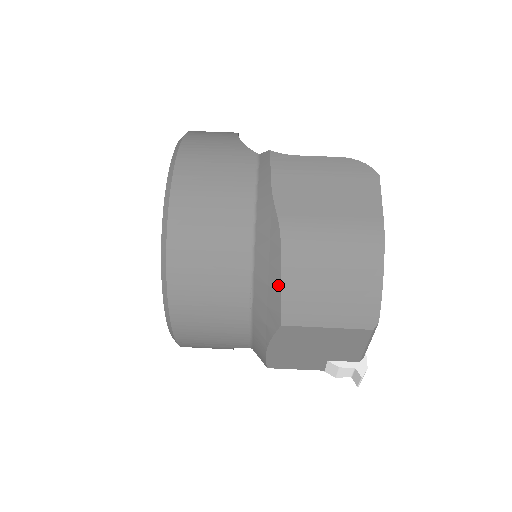
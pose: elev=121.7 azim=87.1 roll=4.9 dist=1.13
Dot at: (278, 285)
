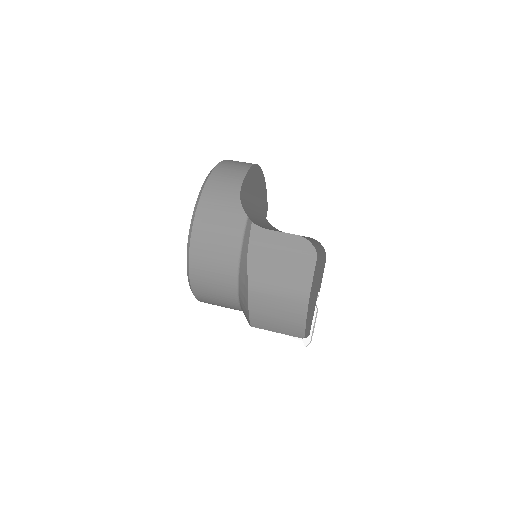
Dot at: (247, 310)
